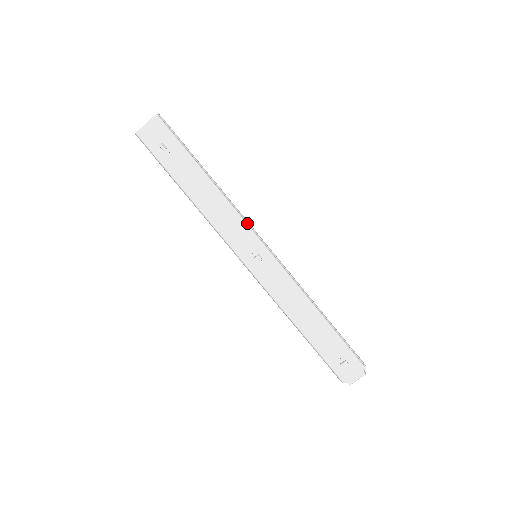
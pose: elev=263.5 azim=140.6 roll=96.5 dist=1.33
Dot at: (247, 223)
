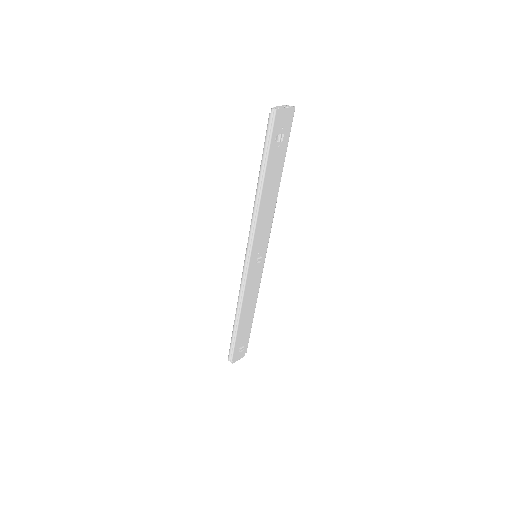
Dot at: occluded
